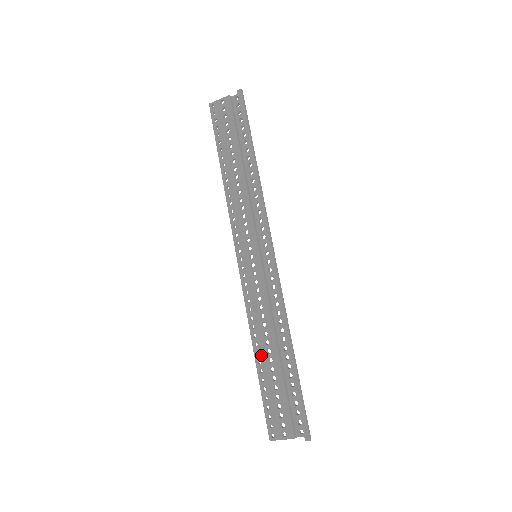
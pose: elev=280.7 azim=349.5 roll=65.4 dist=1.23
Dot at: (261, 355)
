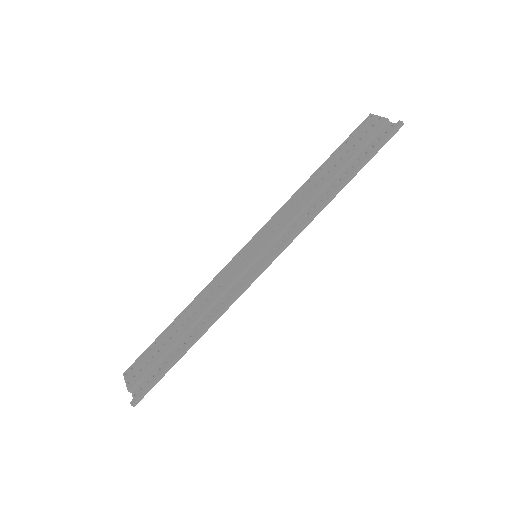
Dot at: (180, 320)
